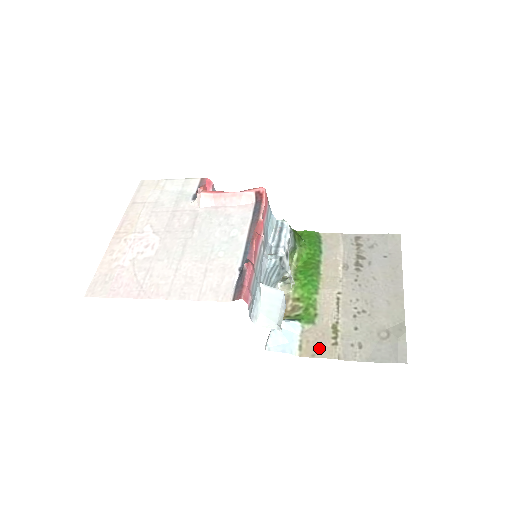
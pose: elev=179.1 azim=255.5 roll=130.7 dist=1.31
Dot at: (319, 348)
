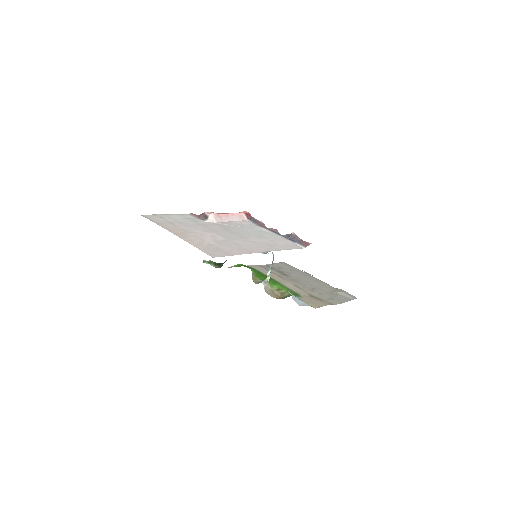
Dot at: (318, 303)
